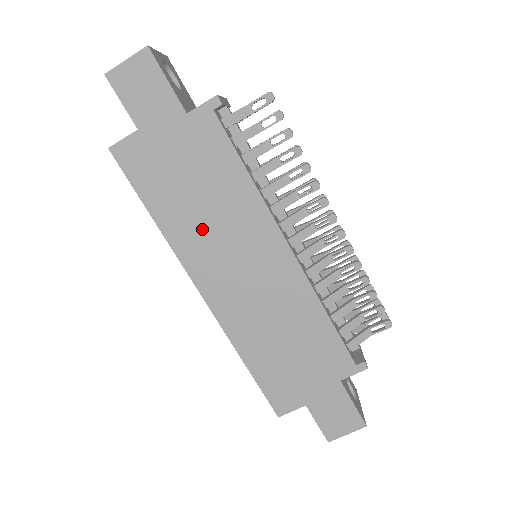
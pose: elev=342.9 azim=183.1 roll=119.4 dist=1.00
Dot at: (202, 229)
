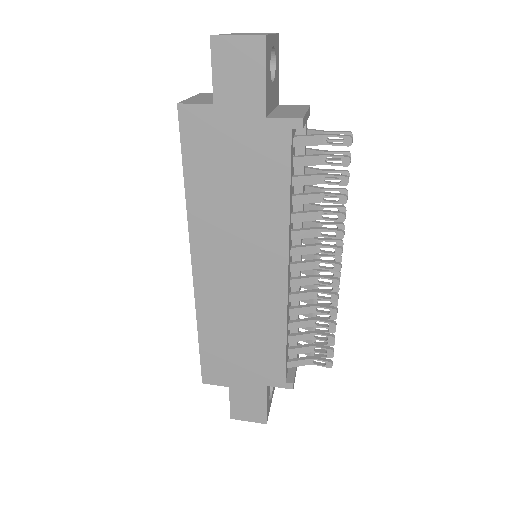
Dot at: (223, 219)
